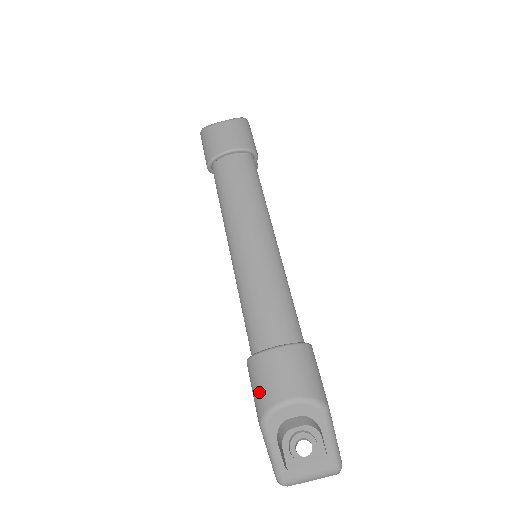
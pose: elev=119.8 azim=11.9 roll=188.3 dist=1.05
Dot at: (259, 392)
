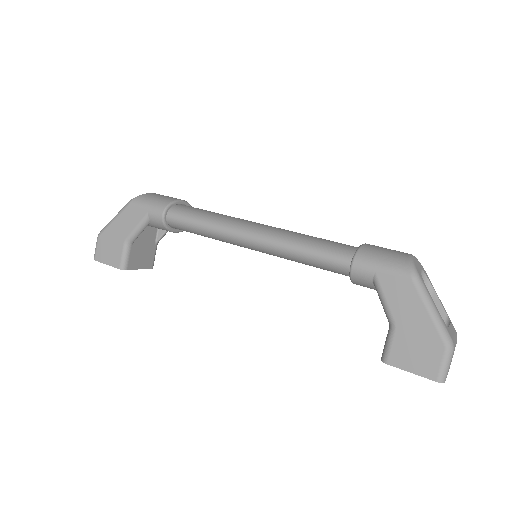
Dot at: (390, 259)
